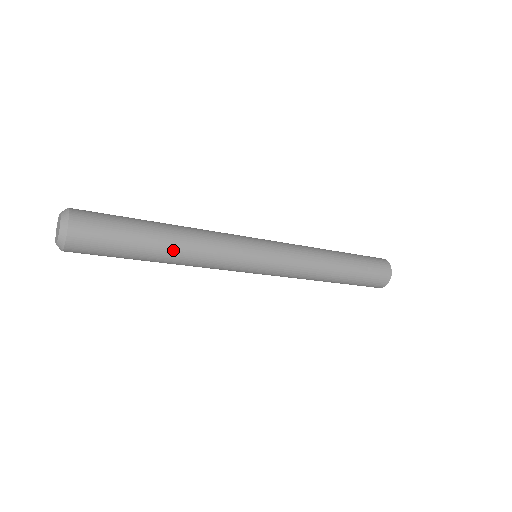
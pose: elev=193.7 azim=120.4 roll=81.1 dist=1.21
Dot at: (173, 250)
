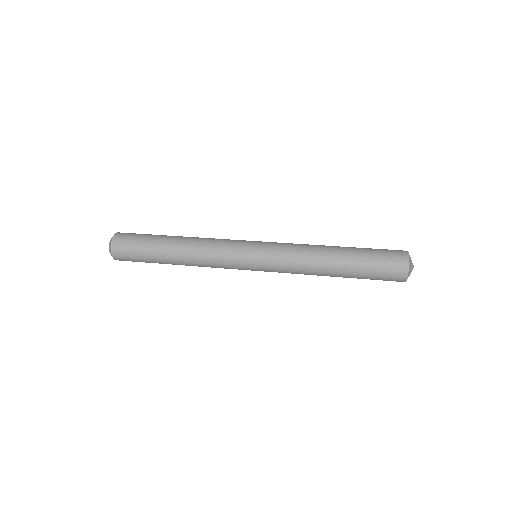
Dot at: (179, 262)
